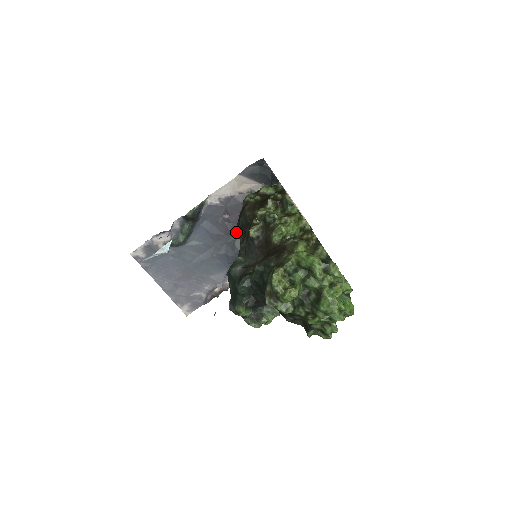
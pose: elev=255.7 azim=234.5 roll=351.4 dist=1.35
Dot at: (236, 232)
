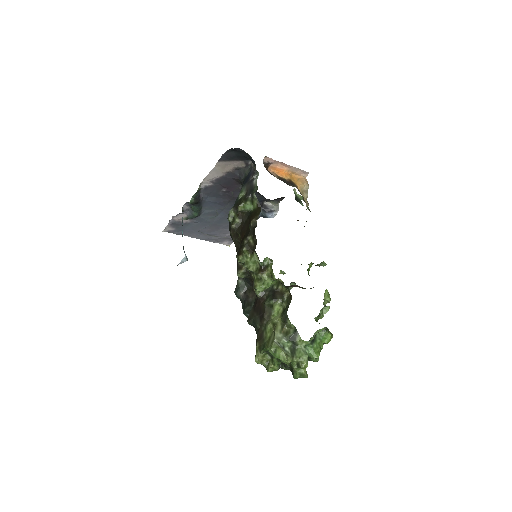
Dot at: occluded
